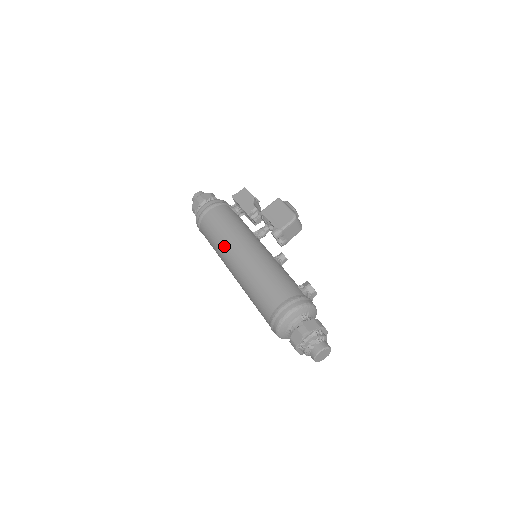
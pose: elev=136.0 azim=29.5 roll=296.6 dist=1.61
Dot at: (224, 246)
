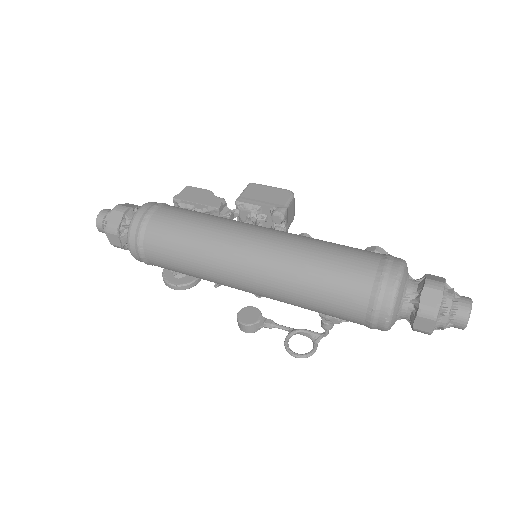
Dot at: (218, 240)
